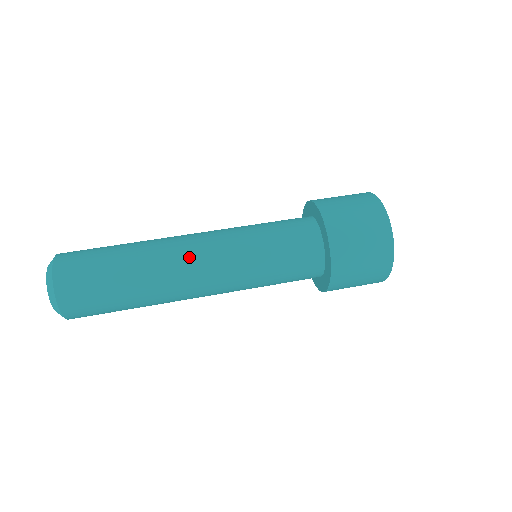
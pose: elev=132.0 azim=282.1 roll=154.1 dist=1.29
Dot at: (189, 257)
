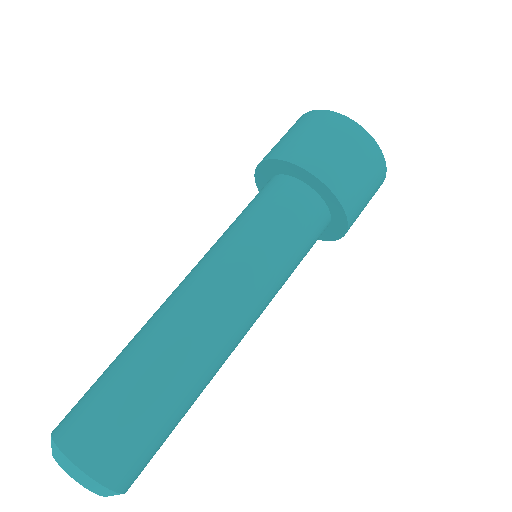
Dot at: (224, 327)
